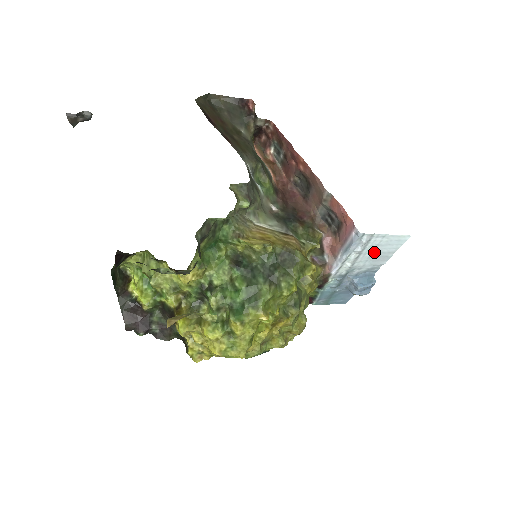
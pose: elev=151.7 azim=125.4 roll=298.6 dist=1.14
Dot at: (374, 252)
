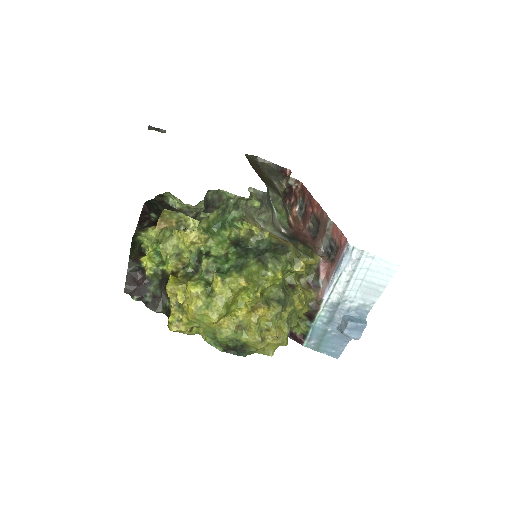
Dot at: (365, 279)
